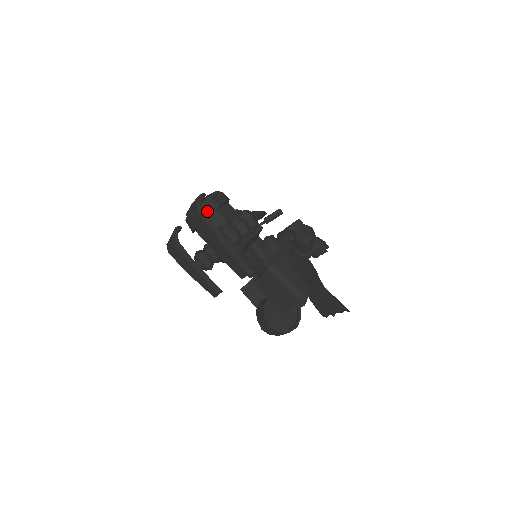
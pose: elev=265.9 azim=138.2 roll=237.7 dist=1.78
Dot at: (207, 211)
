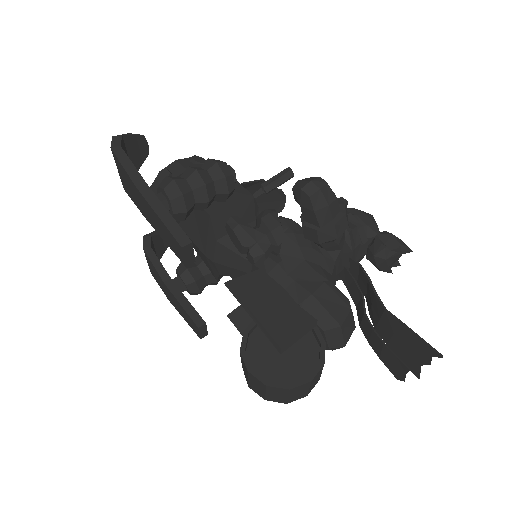
Dot at: occluded
